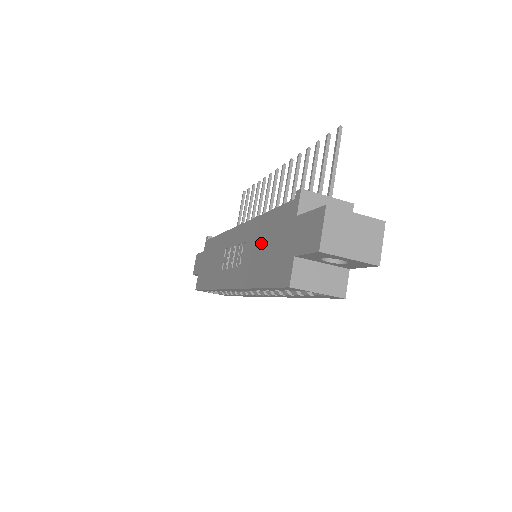
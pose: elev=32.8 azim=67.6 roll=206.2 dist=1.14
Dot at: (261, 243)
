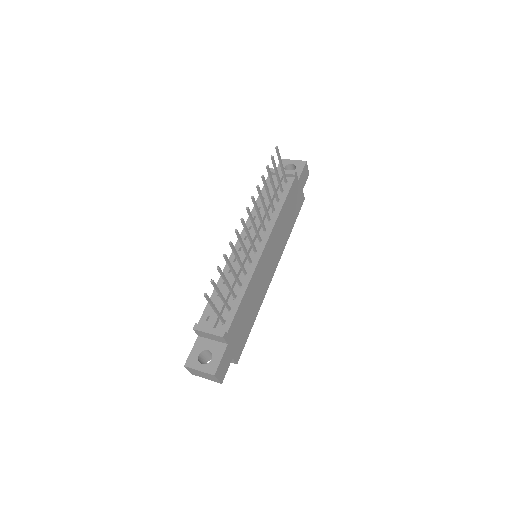
Dot at: occluded
